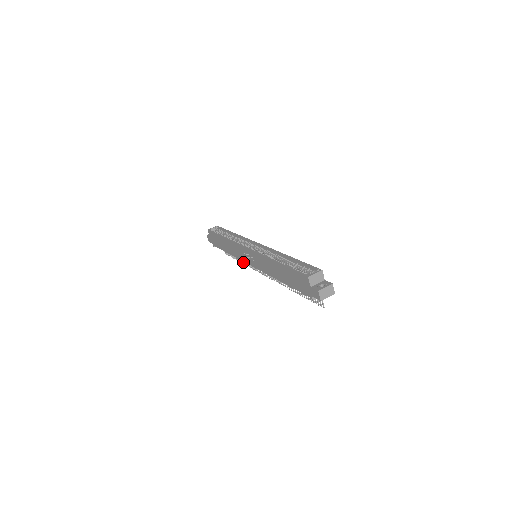
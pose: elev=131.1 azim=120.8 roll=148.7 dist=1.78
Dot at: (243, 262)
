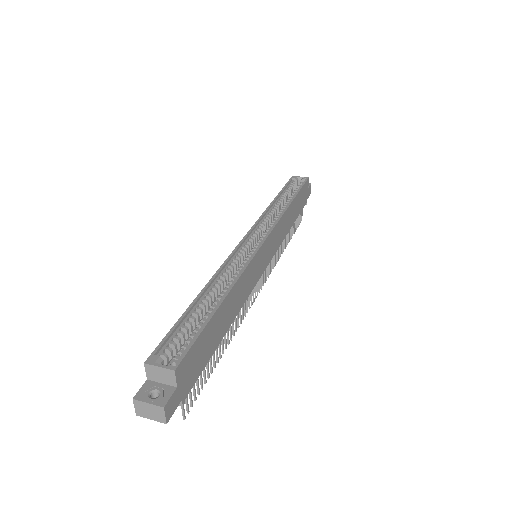
Dot at: (283, 248)
